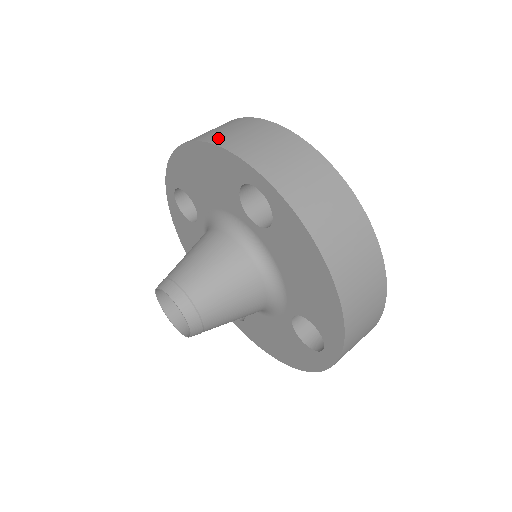
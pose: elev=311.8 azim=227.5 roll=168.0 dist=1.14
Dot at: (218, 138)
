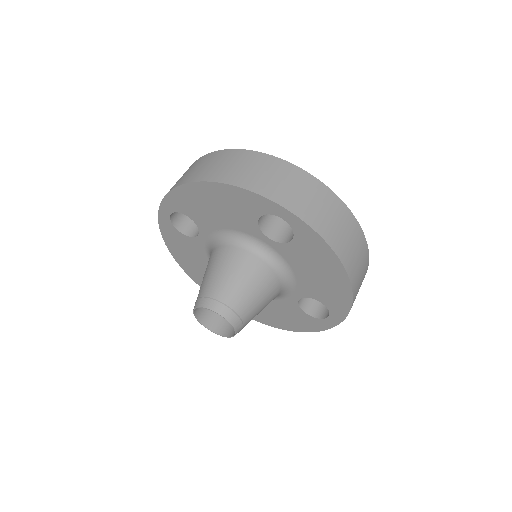
Dot at: (234, 178)
